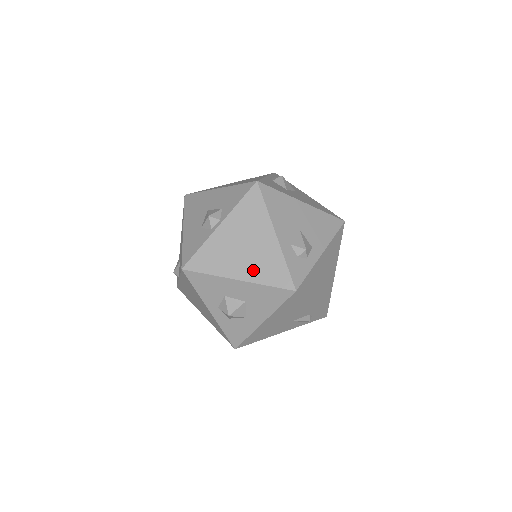
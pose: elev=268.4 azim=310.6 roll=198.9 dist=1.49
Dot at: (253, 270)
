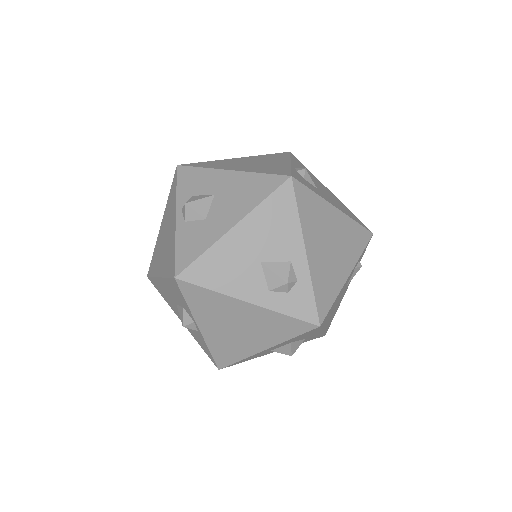
Dot at: (266, 337)
